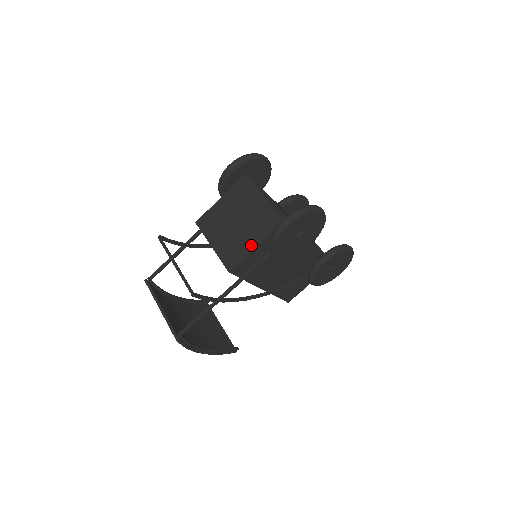
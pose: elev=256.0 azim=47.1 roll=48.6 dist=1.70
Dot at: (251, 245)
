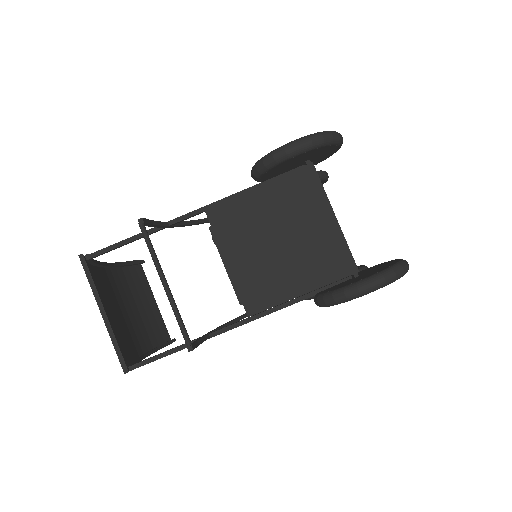
Dot at: (295, 288)
